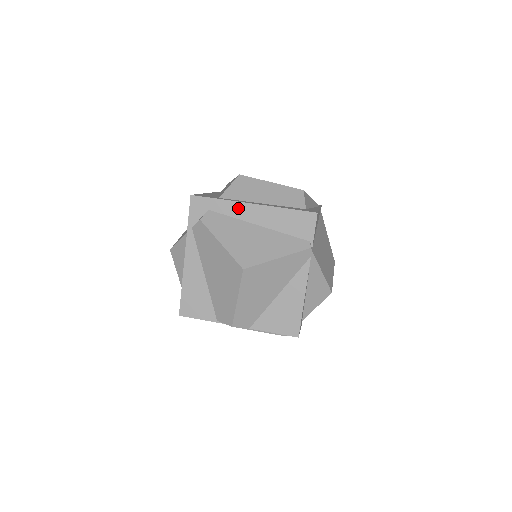
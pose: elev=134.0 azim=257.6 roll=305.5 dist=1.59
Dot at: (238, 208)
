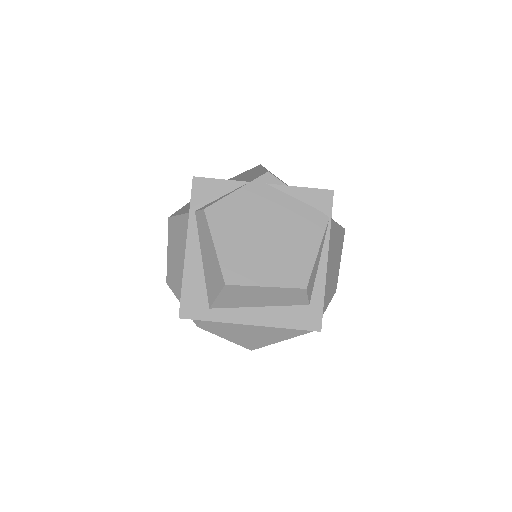
Dot at: (234, 323)
